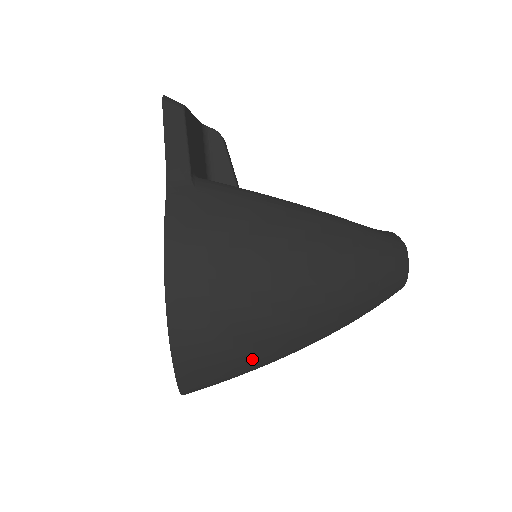
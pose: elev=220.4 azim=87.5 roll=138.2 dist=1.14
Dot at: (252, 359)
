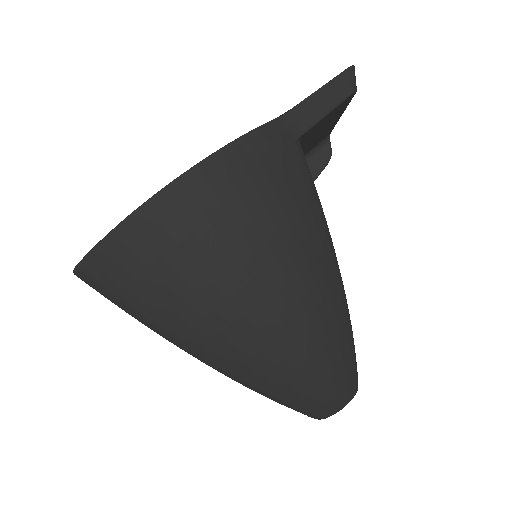
Dot at: (164, 314)
